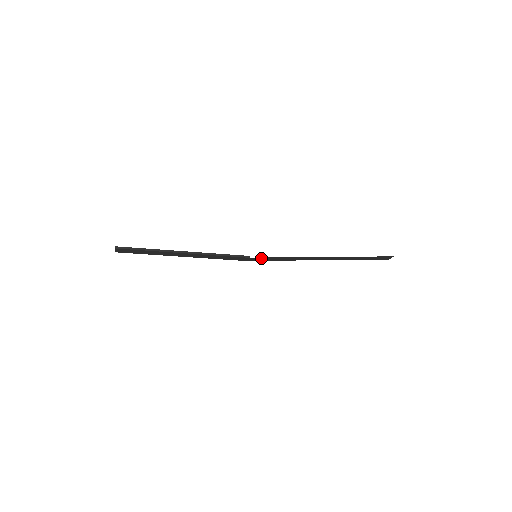
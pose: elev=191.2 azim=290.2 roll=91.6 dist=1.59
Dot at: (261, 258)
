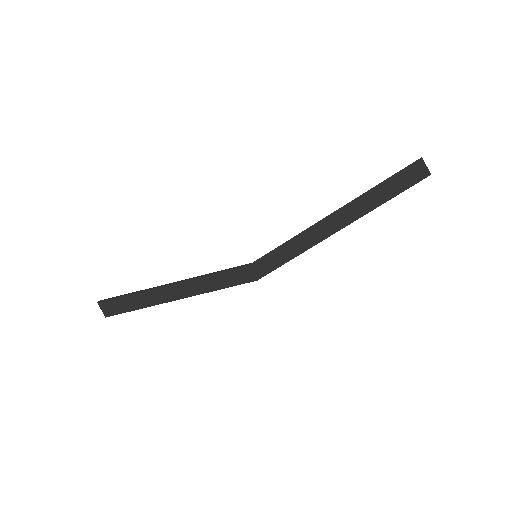
Dot at: (267, 260)
